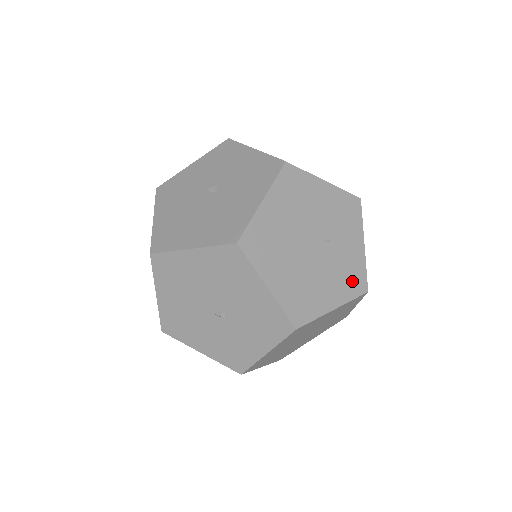
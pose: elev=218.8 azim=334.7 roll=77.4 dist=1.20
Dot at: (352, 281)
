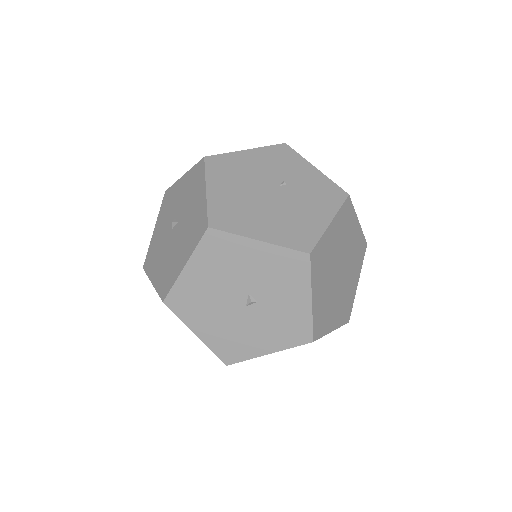
Dot at: (328, 196)
